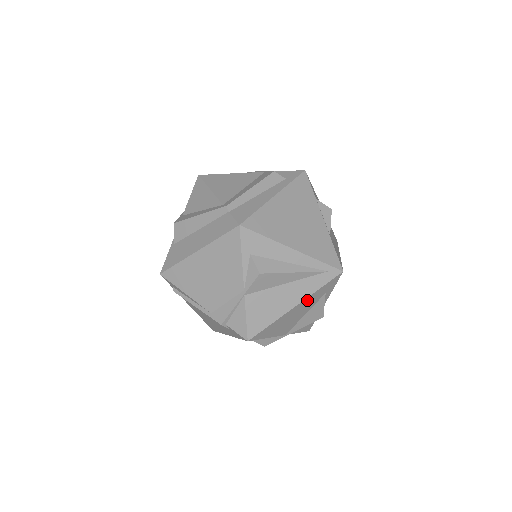
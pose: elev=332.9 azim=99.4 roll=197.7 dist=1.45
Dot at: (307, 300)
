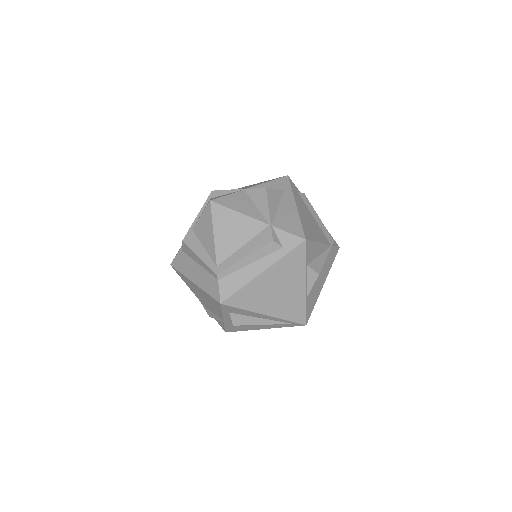
Dot at: occluded
